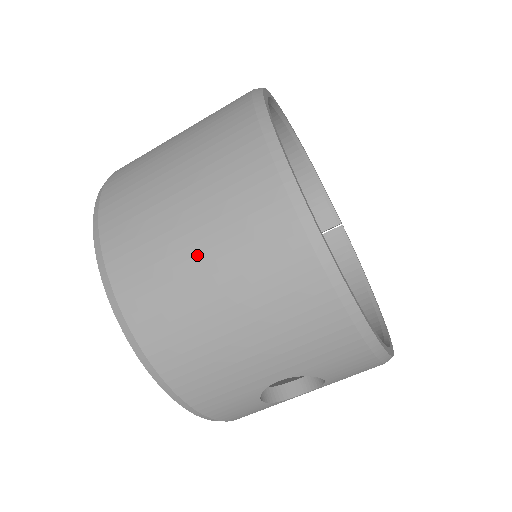
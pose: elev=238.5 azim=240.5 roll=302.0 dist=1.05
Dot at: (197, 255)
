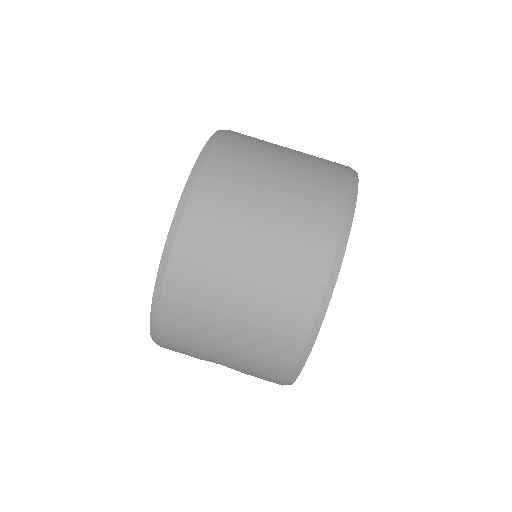
Dot at: (239, 295)
